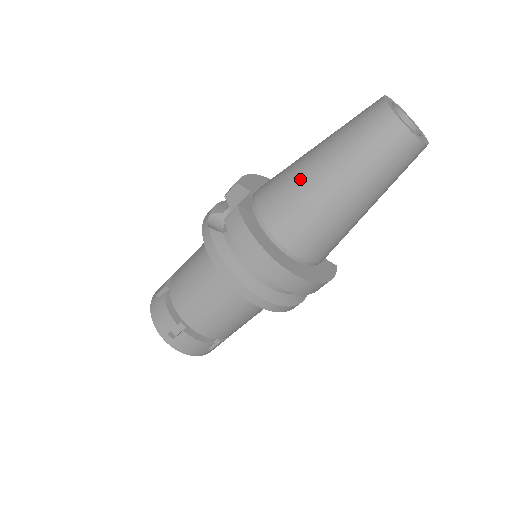
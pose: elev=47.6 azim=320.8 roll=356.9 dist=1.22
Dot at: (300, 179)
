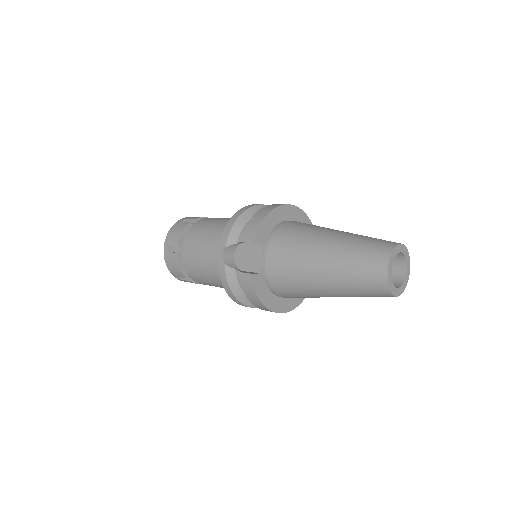
Dot at: (304, 276)
